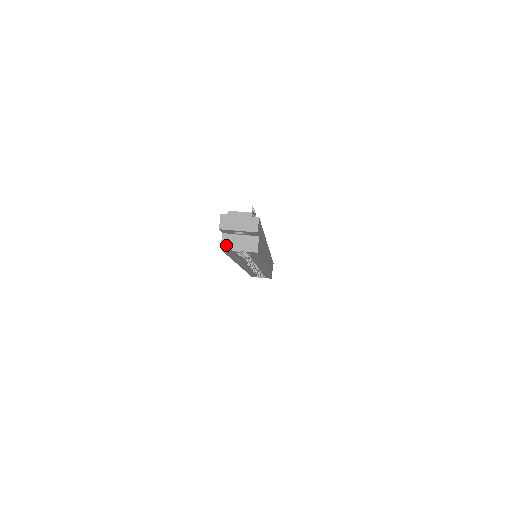
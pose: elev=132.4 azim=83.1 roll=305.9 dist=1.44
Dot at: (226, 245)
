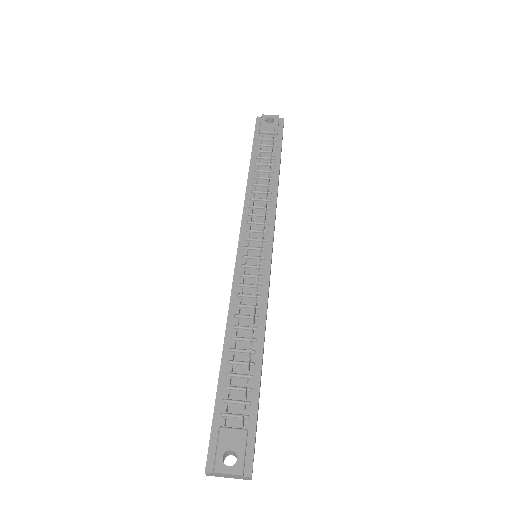
Dot at: occluded
